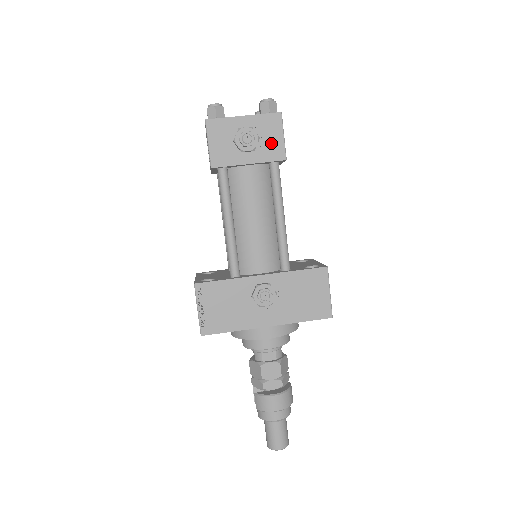
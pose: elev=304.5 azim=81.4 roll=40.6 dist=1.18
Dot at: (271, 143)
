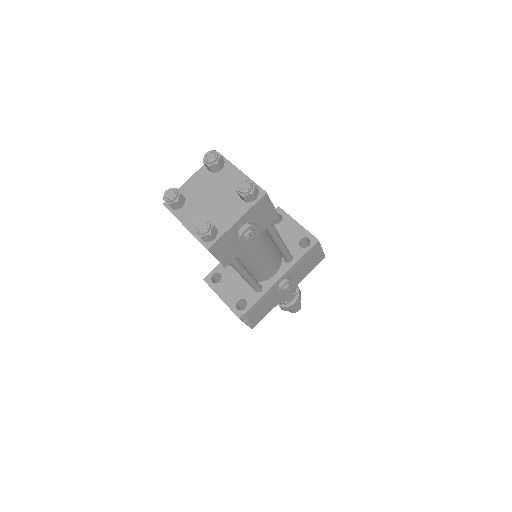
Dot at: (265, 217)
